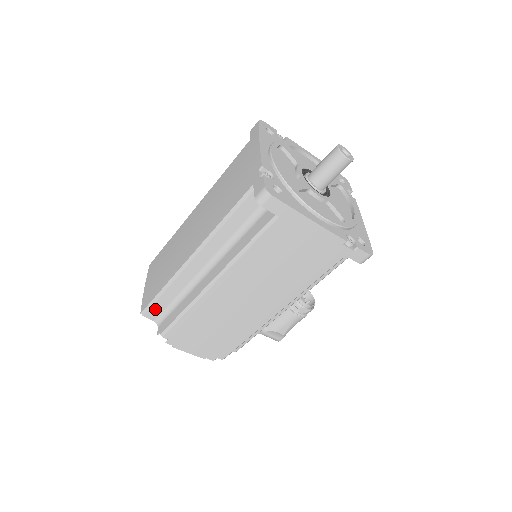
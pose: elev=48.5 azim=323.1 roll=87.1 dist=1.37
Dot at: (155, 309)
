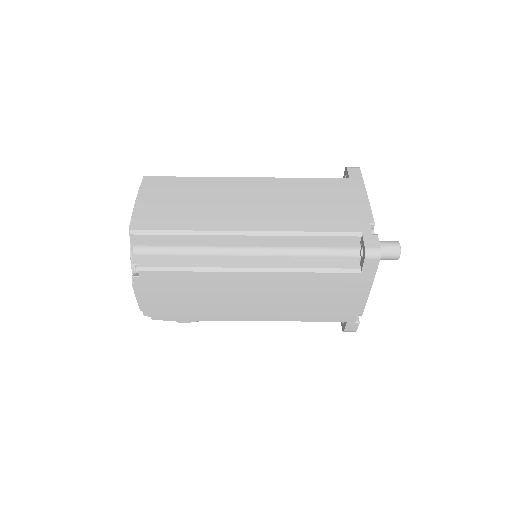
Dot at: (152, 239)
